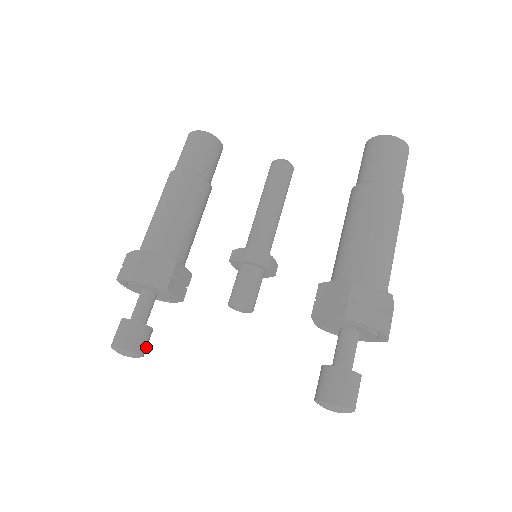
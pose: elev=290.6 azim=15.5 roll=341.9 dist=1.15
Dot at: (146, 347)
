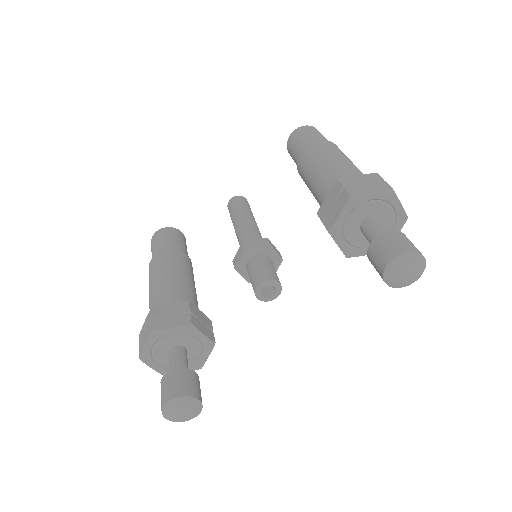
Dot at: (200, 394)
